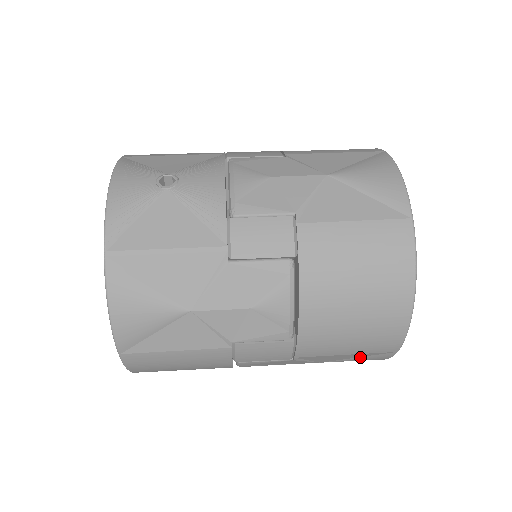
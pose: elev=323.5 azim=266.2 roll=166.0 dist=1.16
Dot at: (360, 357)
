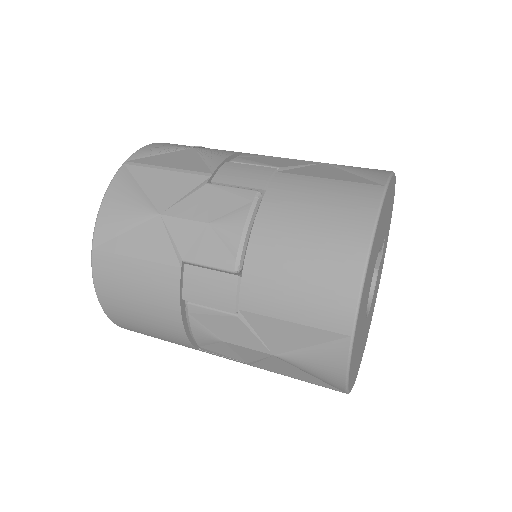
Dot at: (313, 346)
